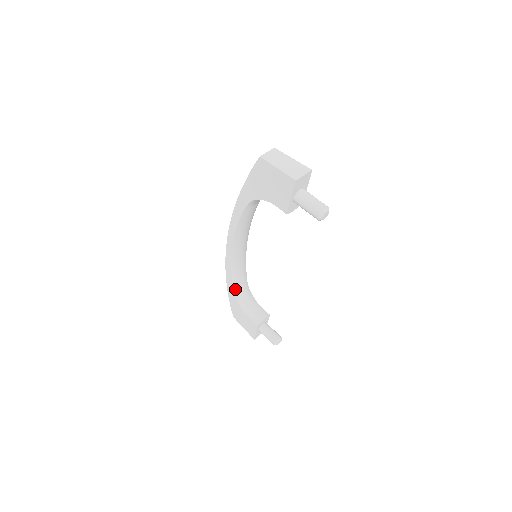
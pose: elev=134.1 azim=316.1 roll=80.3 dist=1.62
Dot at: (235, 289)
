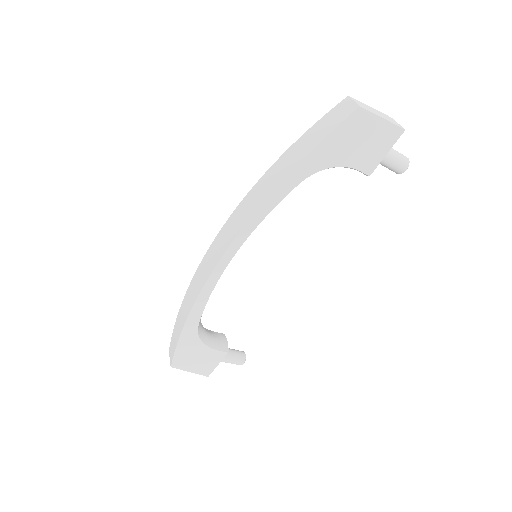
Dot at: (199, 321)
